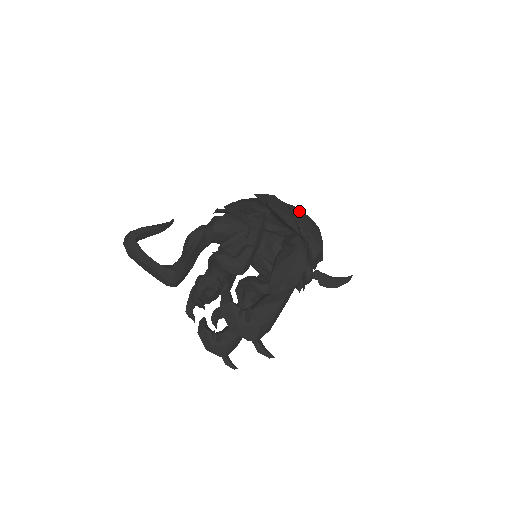
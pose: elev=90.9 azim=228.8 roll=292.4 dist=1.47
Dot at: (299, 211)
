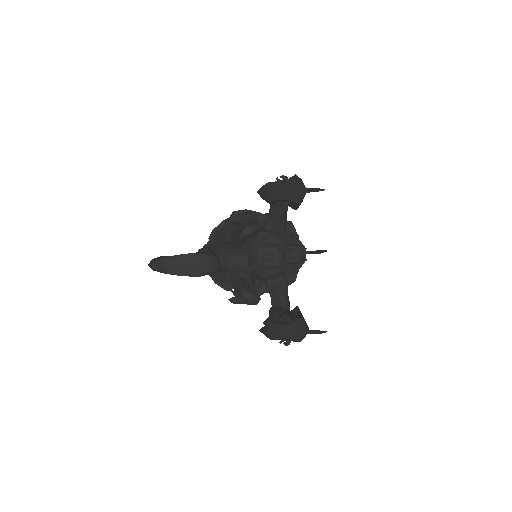
Dot at: occluded
